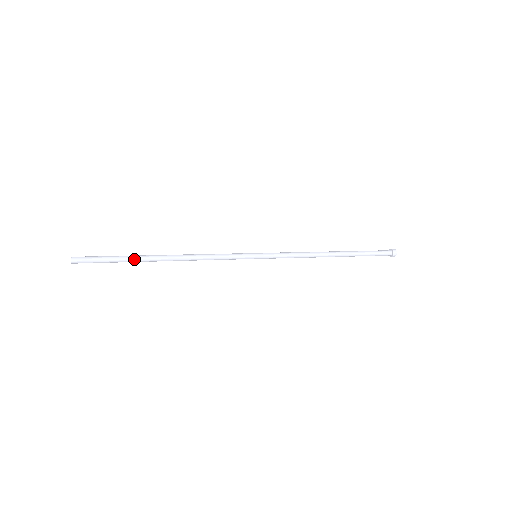
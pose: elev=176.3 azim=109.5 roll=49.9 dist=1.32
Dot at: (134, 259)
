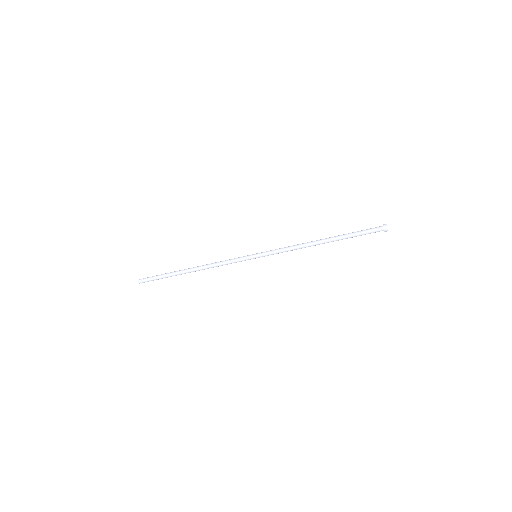
Dot at: (173, 273)
